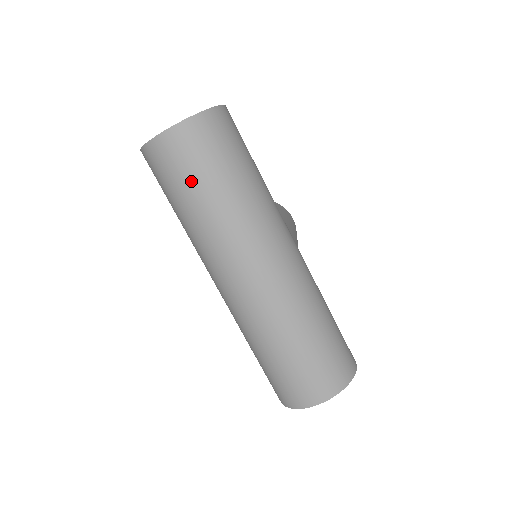
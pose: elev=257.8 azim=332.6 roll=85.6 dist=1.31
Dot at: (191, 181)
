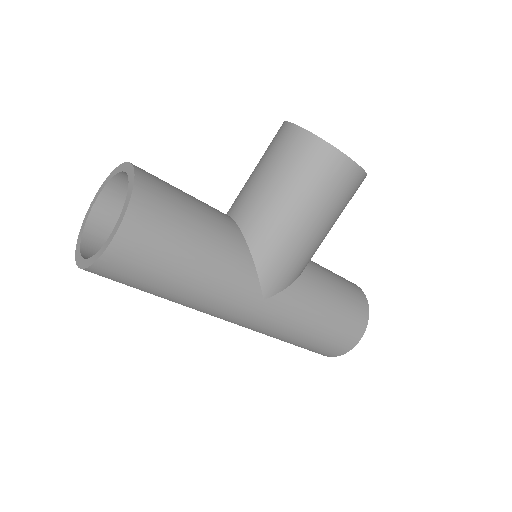
Dot at: occluded
